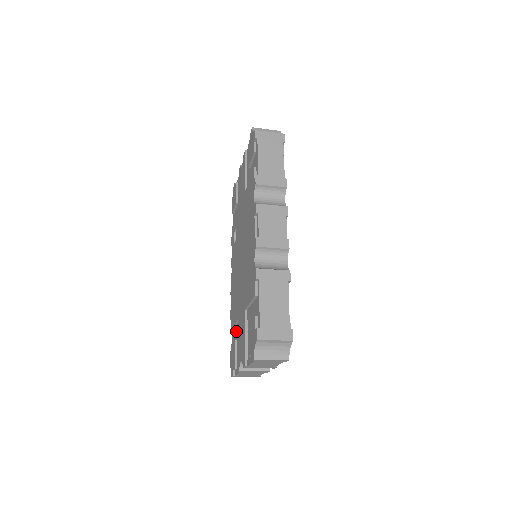
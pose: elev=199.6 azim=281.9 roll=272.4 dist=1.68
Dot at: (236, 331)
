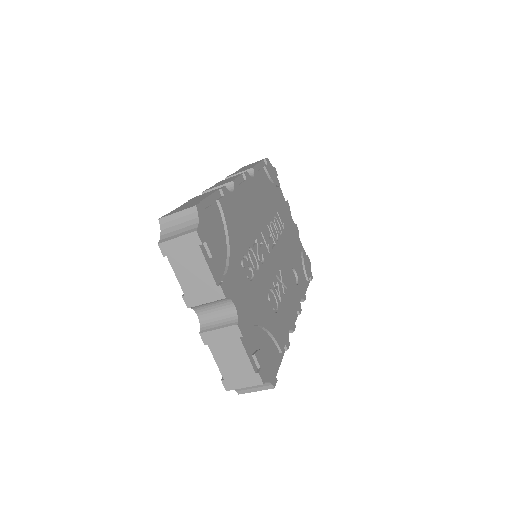
Dot at: occluded
